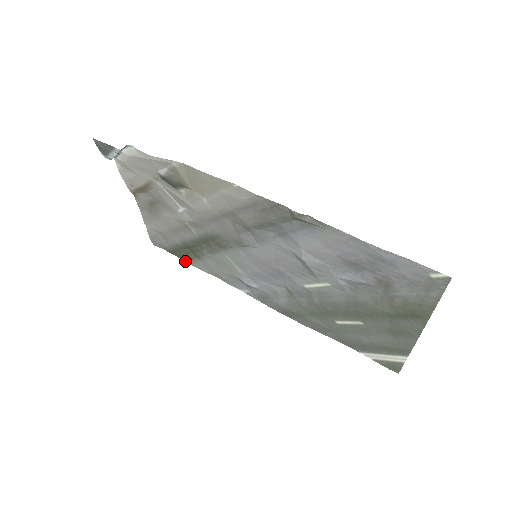
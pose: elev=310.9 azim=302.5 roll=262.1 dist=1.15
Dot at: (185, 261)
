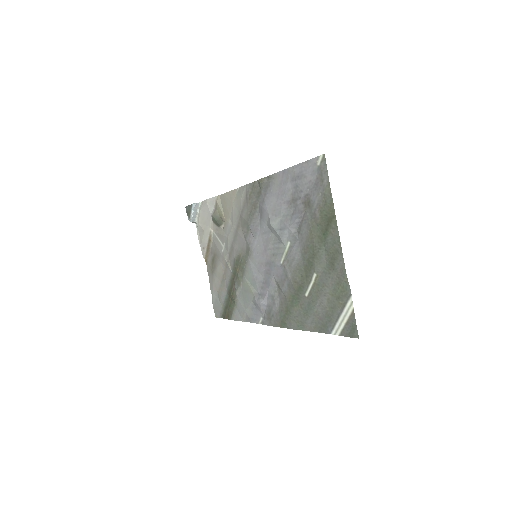
Dot at: (230, 318)
